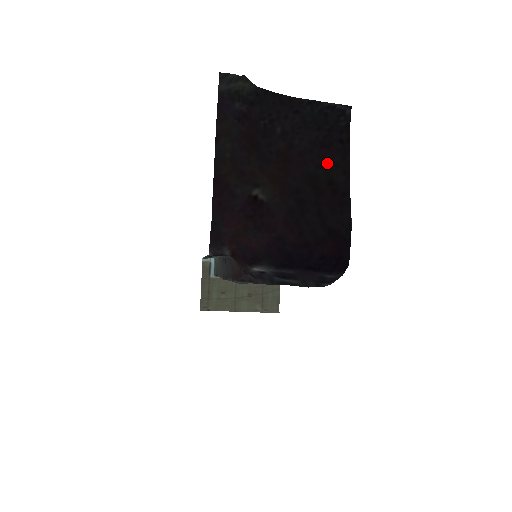
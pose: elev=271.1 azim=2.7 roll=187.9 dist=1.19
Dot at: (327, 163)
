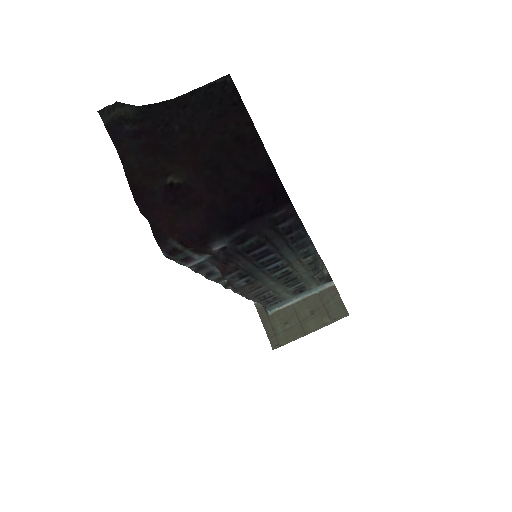
Dot at: (229, 127)
